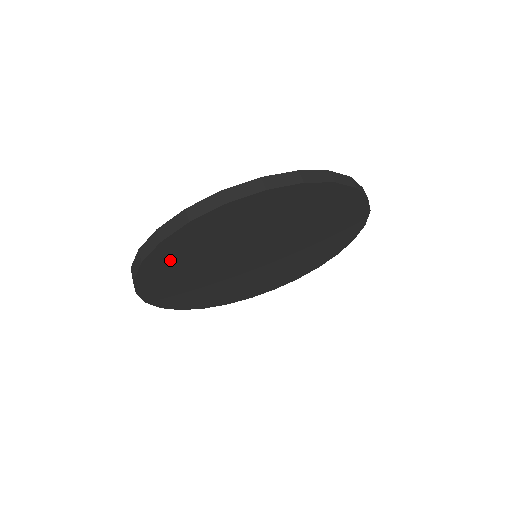
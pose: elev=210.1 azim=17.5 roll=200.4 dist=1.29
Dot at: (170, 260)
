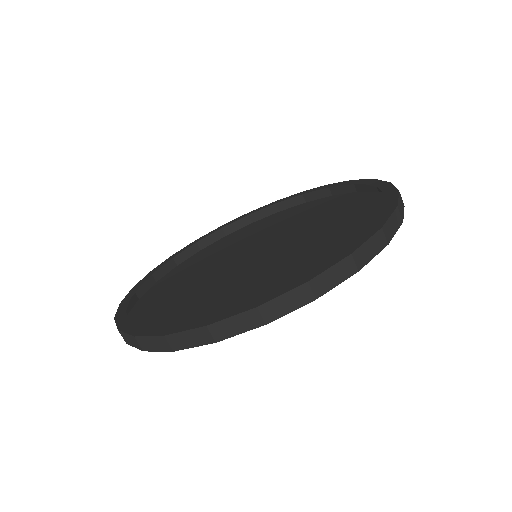
Dot at: occluded
